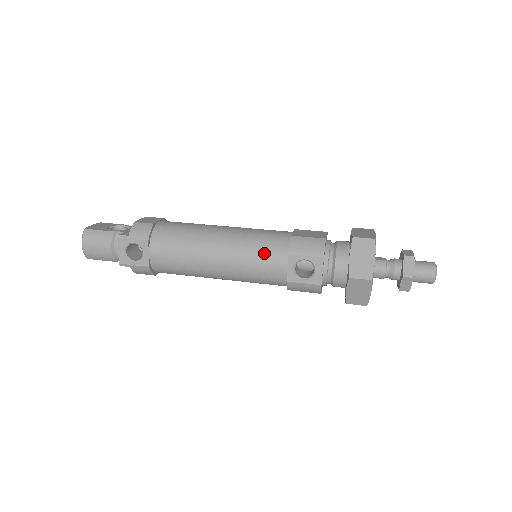
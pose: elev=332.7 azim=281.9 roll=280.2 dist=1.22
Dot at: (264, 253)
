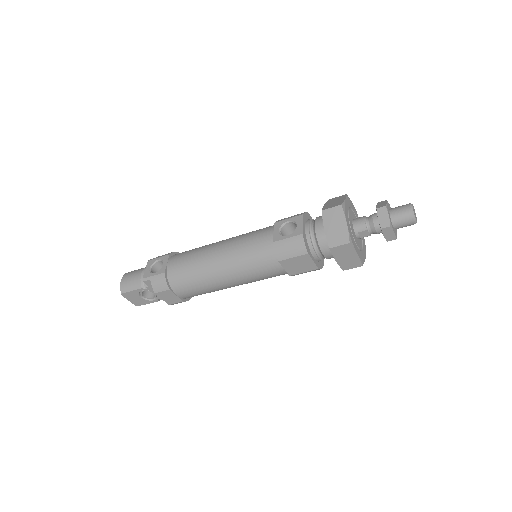
Dot at: (256, 232)
